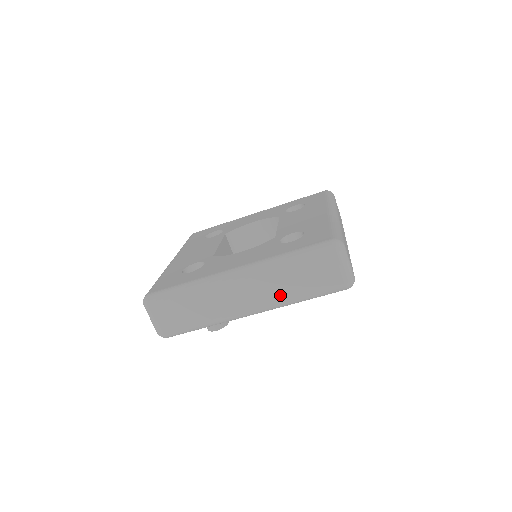
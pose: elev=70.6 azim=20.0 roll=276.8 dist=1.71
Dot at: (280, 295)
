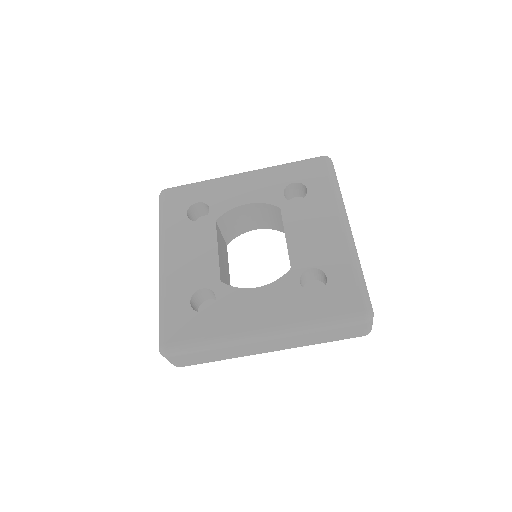
Dot at: (303, 344)
